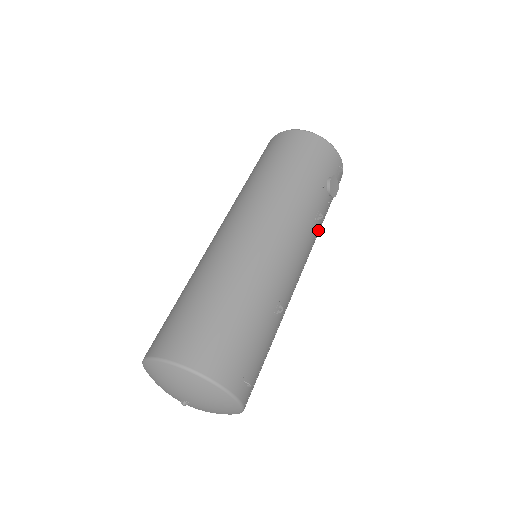
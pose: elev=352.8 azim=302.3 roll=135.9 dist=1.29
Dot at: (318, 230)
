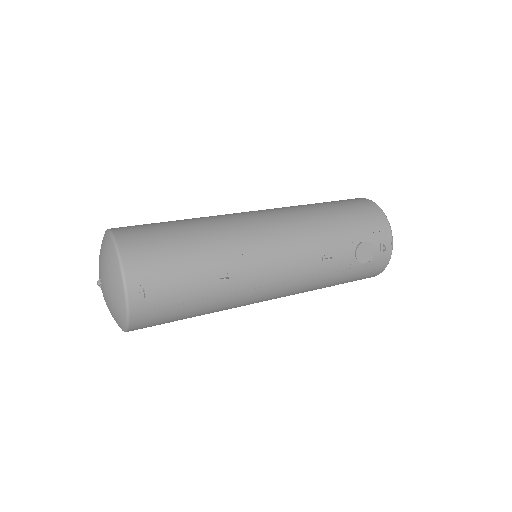
Dot at: (322, 273)
